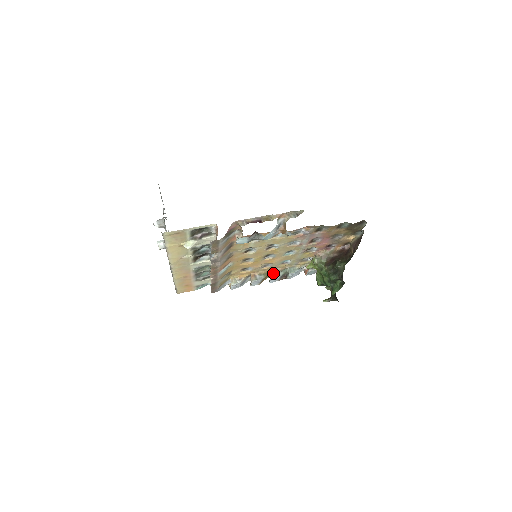
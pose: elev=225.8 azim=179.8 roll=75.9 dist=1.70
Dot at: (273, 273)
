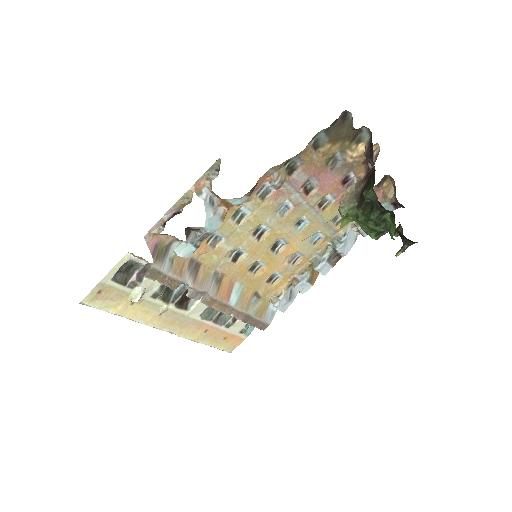
Dot at: (315, 262)
